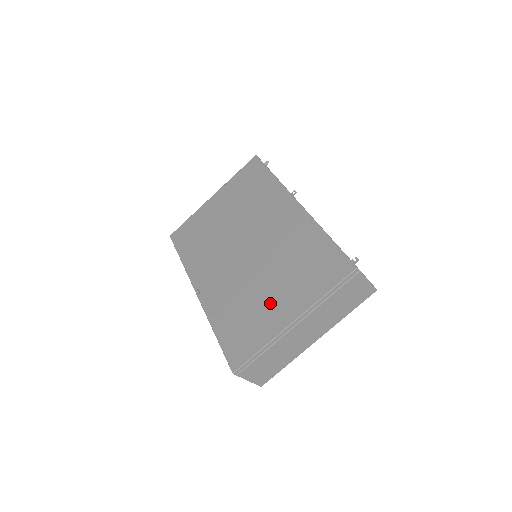
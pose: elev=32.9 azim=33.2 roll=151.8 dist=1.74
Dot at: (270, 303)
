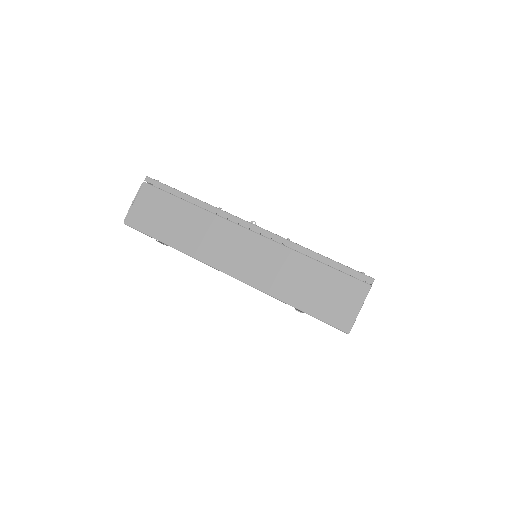
Dot at: occluded
